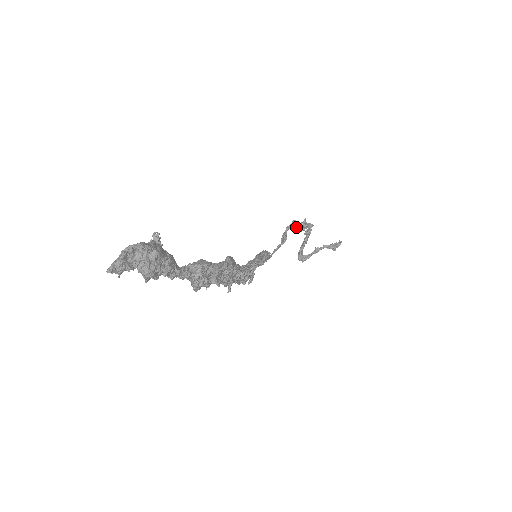
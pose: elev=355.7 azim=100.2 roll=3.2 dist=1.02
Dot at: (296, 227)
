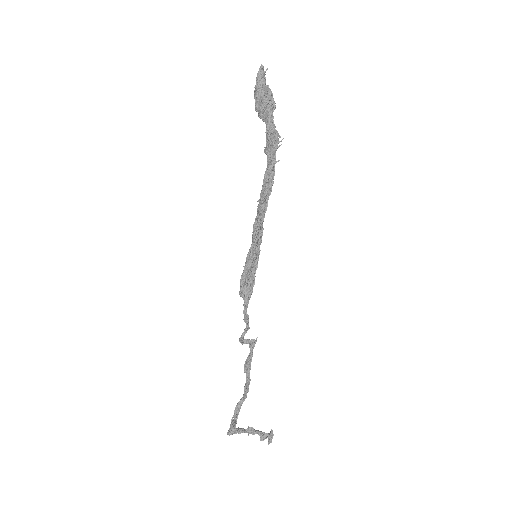
Dot at: occluded
